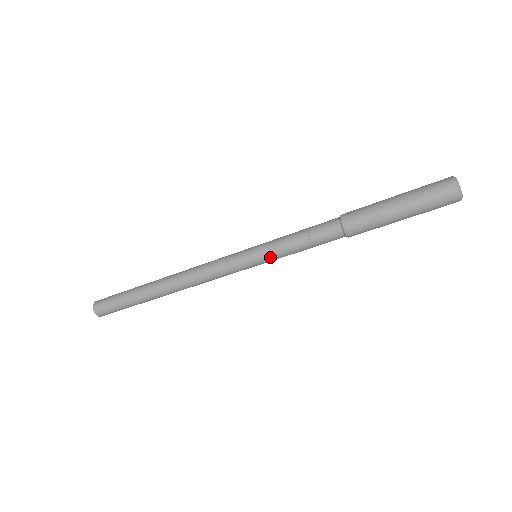
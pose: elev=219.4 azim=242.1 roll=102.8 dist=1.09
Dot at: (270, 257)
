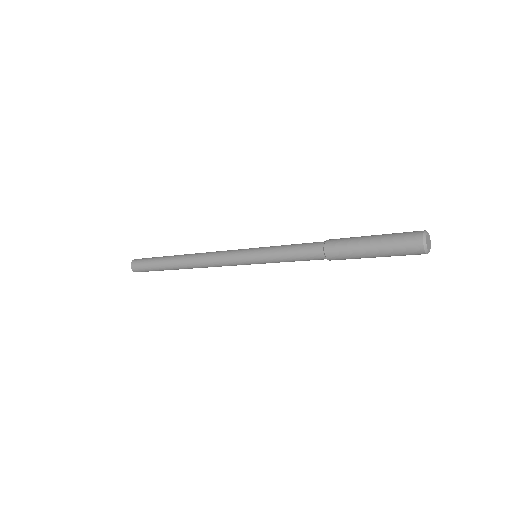
Dot at: (264, 259)
